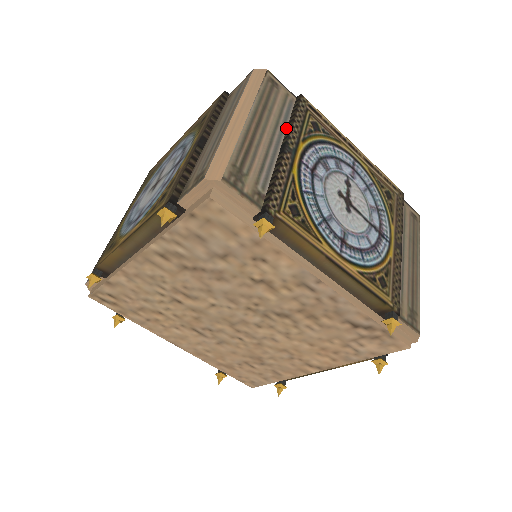
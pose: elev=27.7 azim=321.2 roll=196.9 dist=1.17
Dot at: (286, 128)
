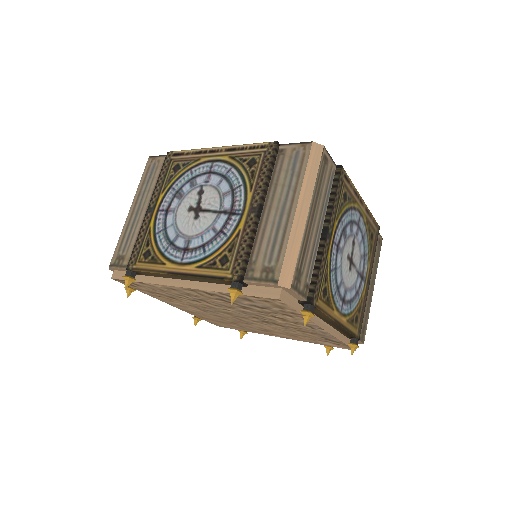
Dot at: (327, 207)
